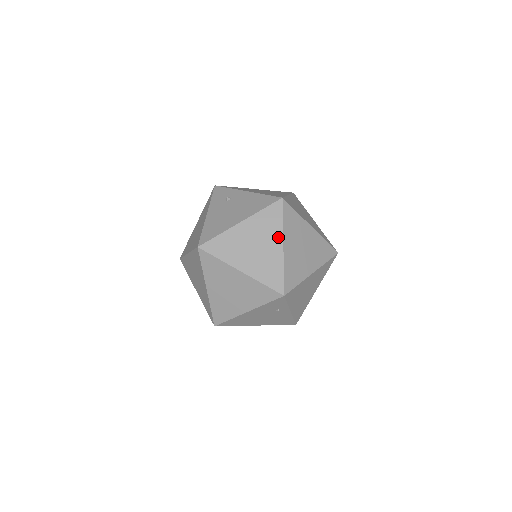
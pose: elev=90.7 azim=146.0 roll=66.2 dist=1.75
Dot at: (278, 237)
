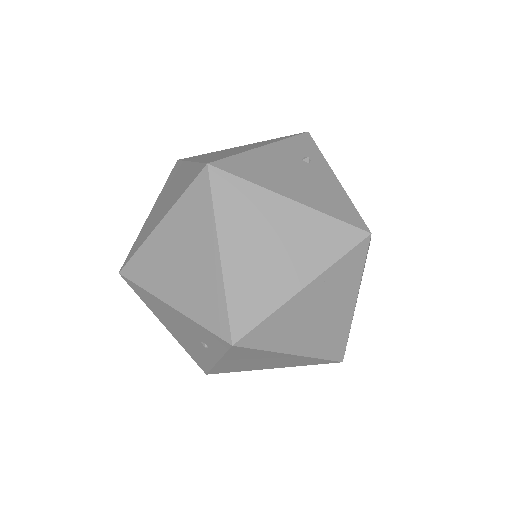
Dot at: (311, 270)
